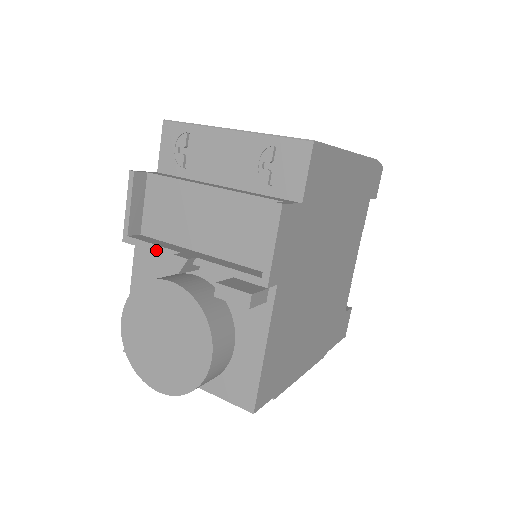
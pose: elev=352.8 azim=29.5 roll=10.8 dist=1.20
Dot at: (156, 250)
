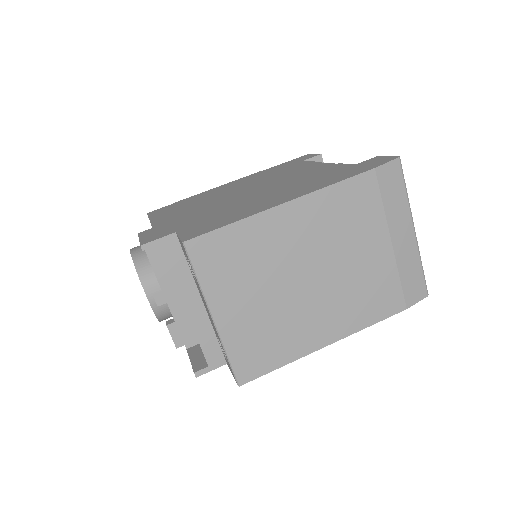
Dot at: (152, 268)
